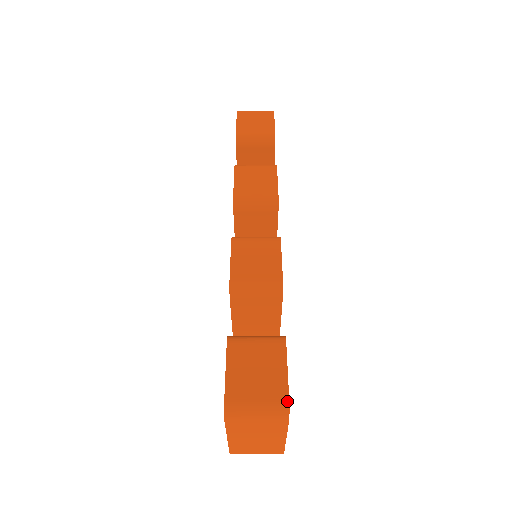
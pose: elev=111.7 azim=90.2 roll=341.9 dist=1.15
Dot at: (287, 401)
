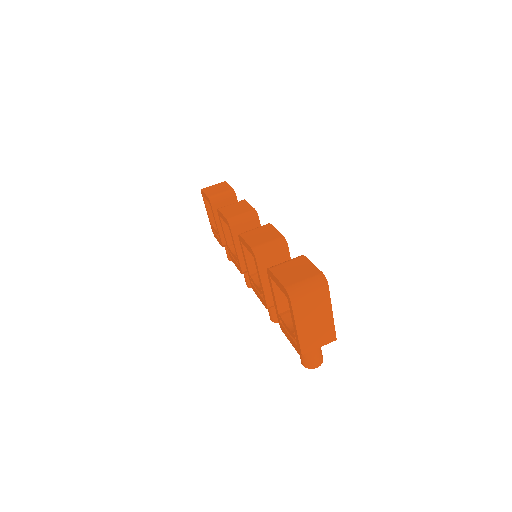
Dot at: (322, 273)
